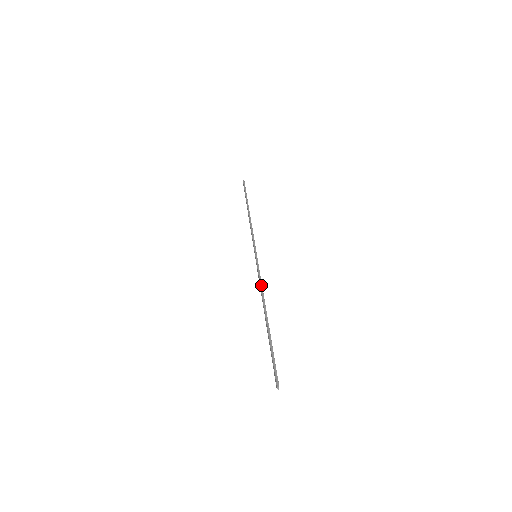
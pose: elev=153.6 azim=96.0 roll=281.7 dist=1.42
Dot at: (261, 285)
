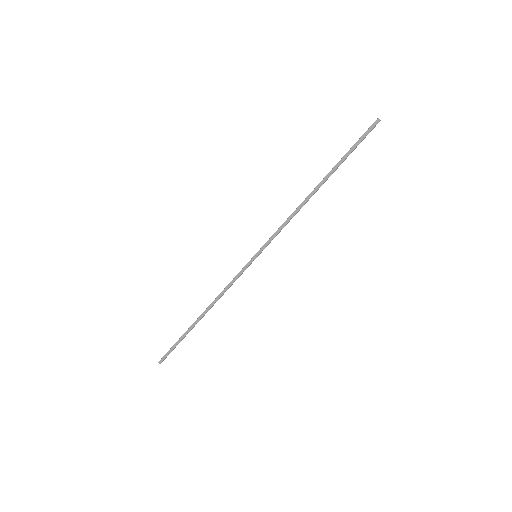
Dot at: (287, 218)
